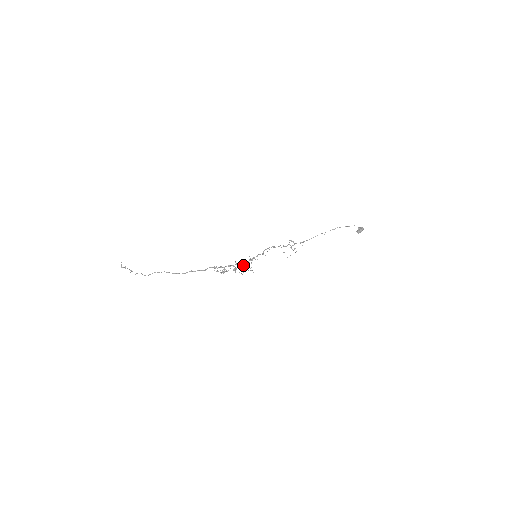
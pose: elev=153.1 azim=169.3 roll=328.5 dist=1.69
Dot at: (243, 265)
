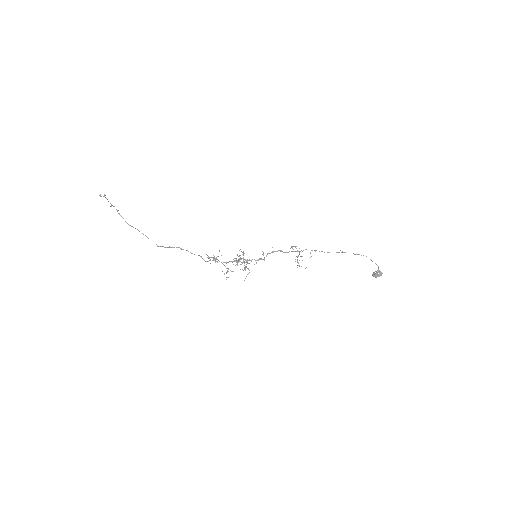
Dot at: (239, 256)
